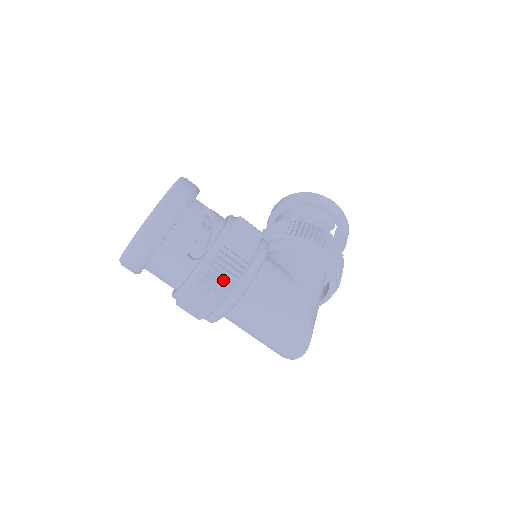
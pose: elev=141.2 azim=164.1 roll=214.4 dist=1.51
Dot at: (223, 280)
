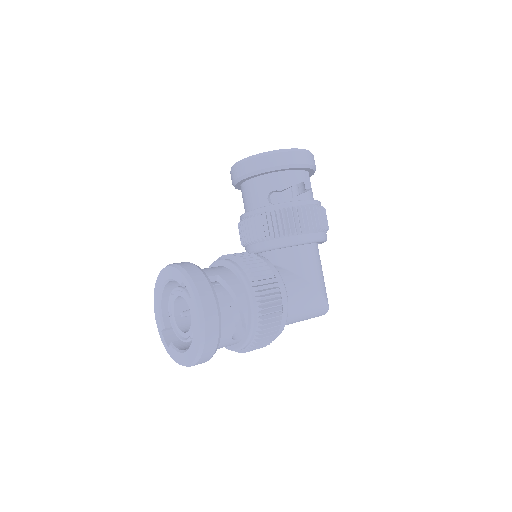
Dot at: (267, 338)
